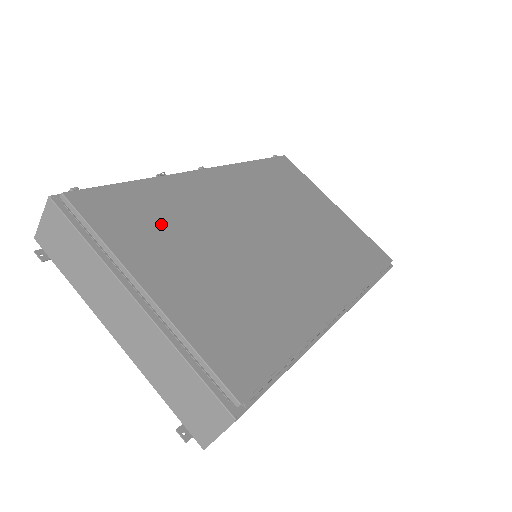
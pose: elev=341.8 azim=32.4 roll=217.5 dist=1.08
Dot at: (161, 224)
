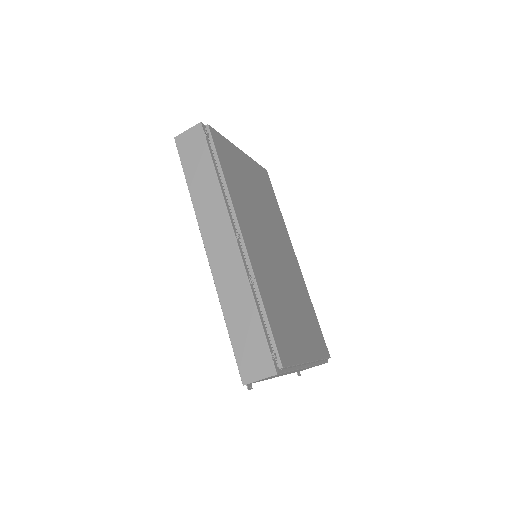
Dot at: (284, 320)
